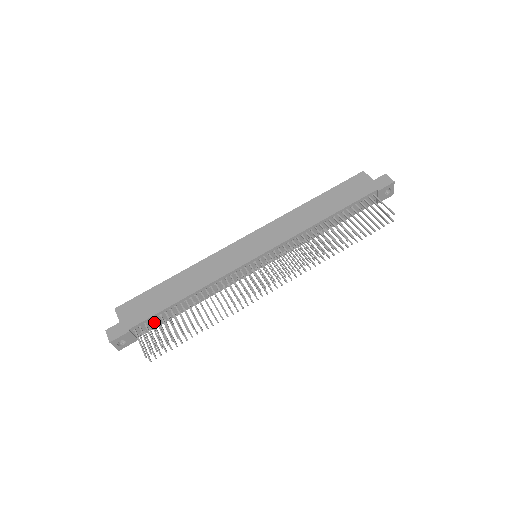
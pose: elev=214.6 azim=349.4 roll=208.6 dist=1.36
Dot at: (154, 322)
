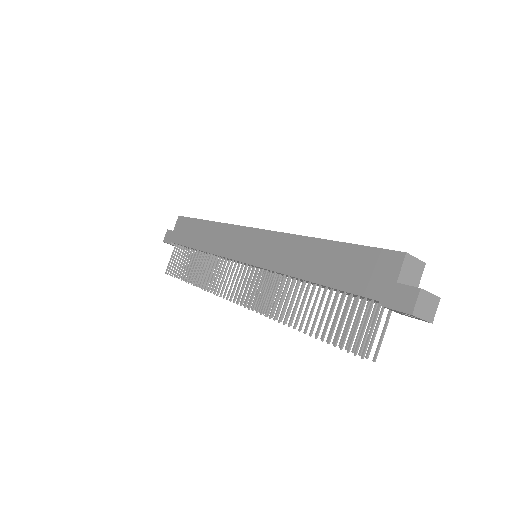
Dot at: occluded
